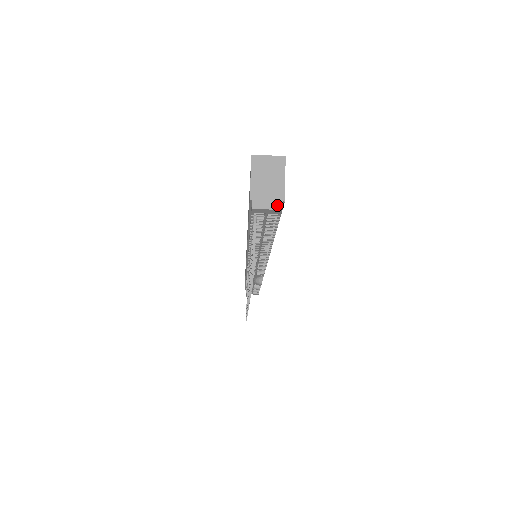
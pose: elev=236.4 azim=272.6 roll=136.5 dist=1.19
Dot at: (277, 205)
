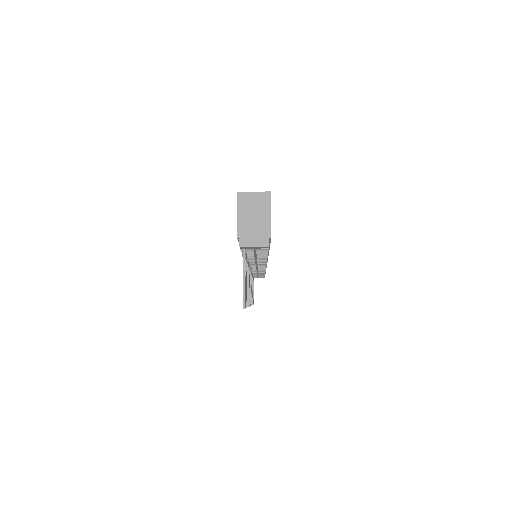
Dot at: (264, 242)
